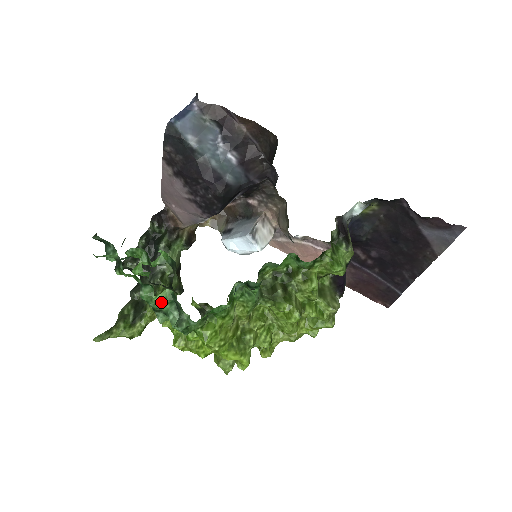
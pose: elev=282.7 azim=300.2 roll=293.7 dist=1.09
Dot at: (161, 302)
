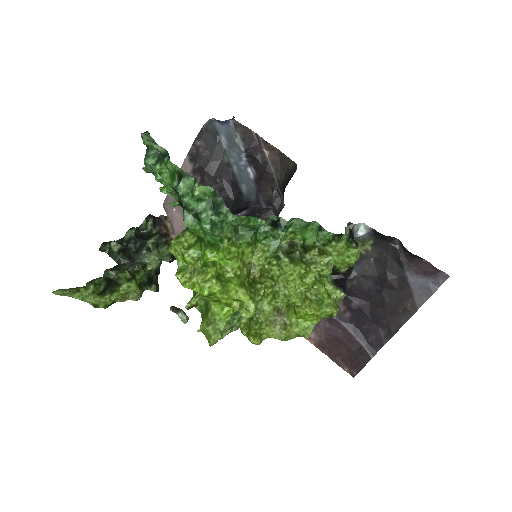
Dot at: (201, 194)
